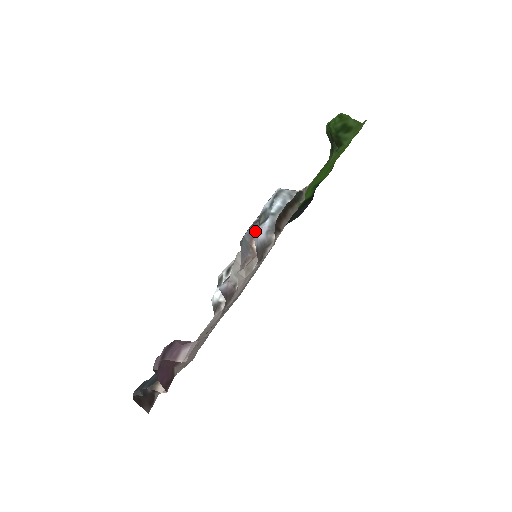
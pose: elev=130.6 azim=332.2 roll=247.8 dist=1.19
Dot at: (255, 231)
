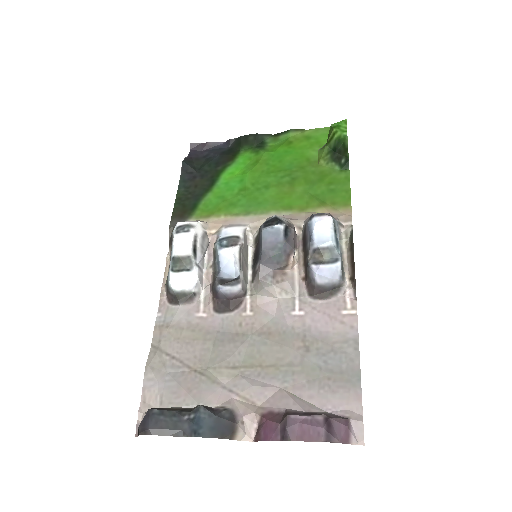
Dot at: (291, 249)
